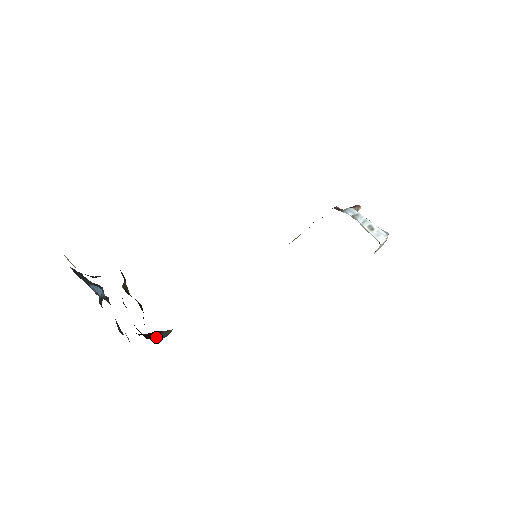
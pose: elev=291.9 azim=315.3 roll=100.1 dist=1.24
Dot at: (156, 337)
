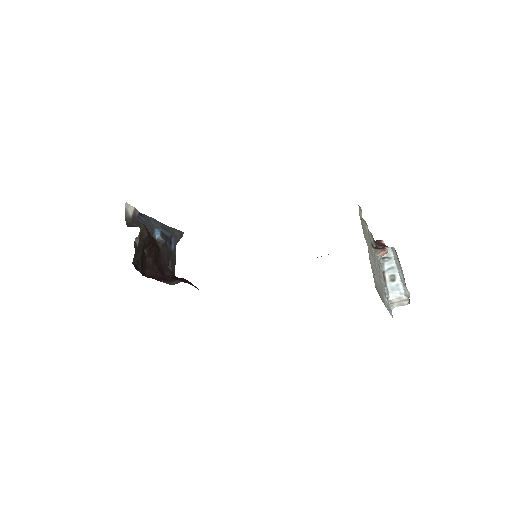
Dot at: (167, 282)
